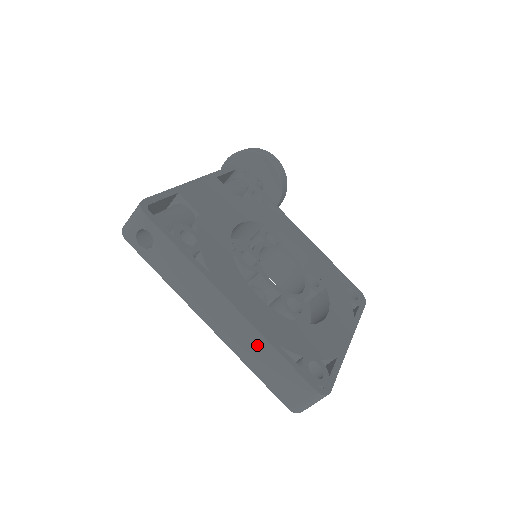
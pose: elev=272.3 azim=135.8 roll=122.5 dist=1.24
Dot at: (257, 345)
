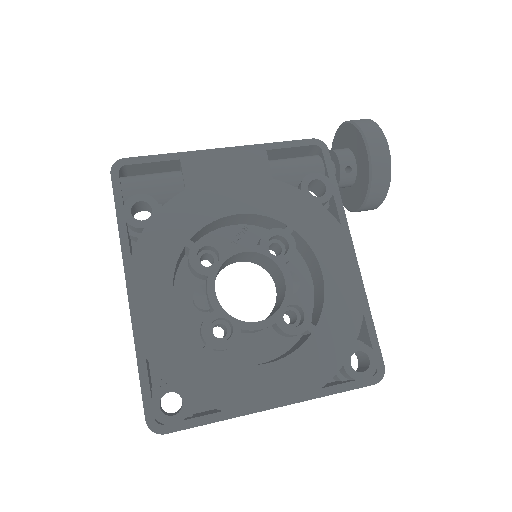
Dot at: occluded
